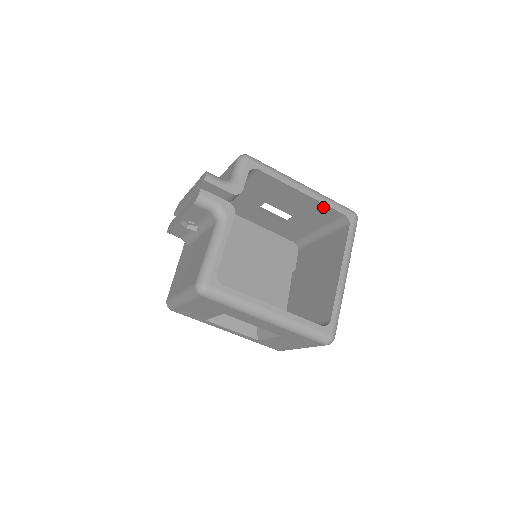
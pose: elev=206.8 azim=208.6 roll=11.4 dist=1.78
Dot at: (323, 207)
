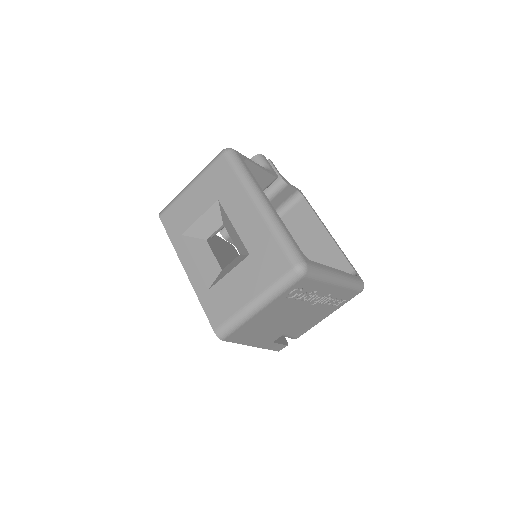
Dot at: (338, 256)
